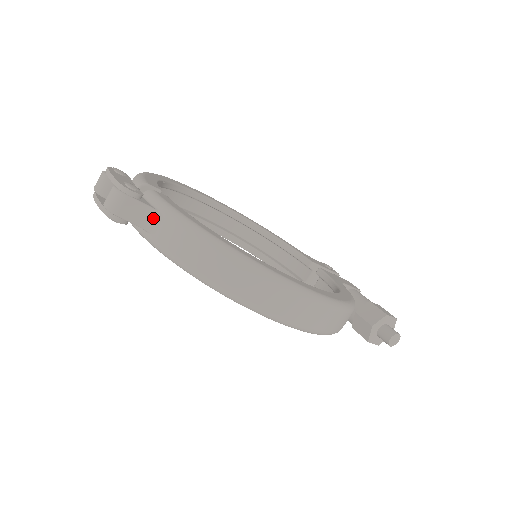
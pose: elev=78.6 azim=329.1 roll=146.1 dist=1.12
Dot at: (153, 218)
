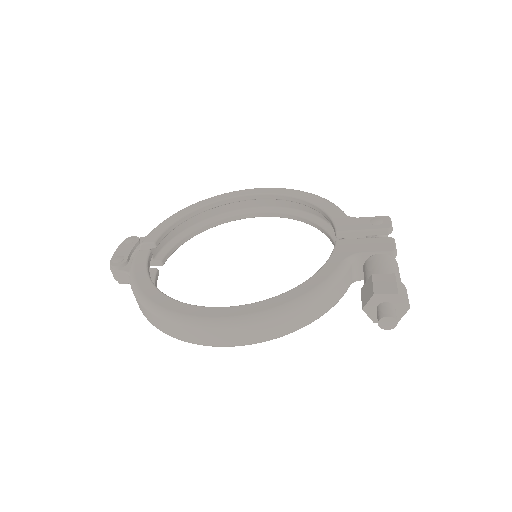
Dot at: occluded
